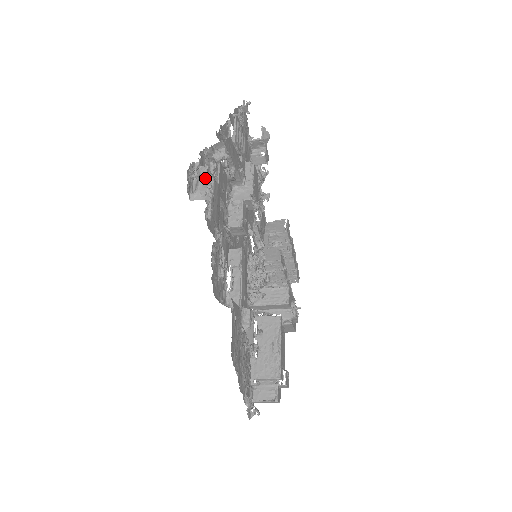
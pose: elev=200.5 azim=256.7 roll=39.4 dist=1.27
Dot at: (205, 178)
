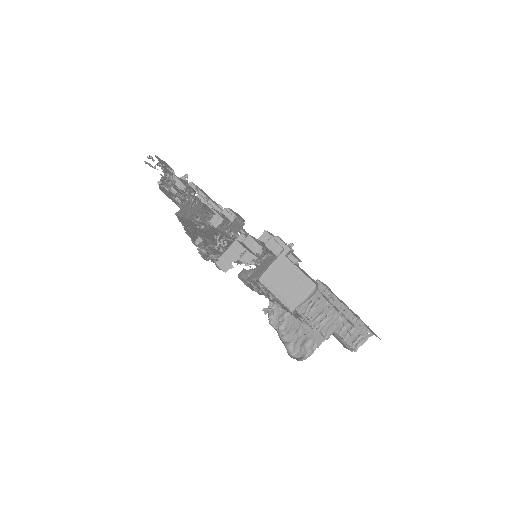
Dot at: occluded
